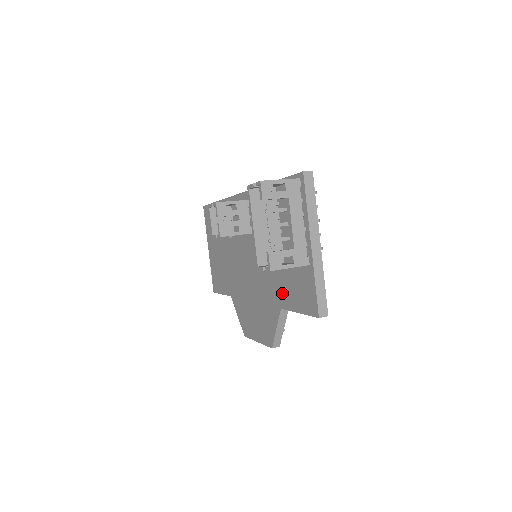
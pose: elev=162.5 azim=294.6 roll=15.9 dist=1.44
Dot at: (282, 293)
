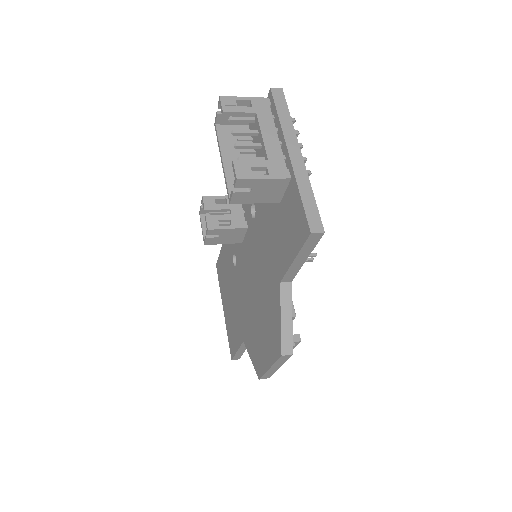
Dot at: (277, 258)
